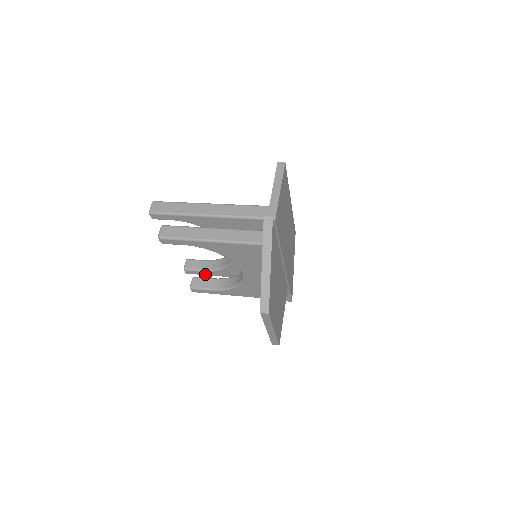
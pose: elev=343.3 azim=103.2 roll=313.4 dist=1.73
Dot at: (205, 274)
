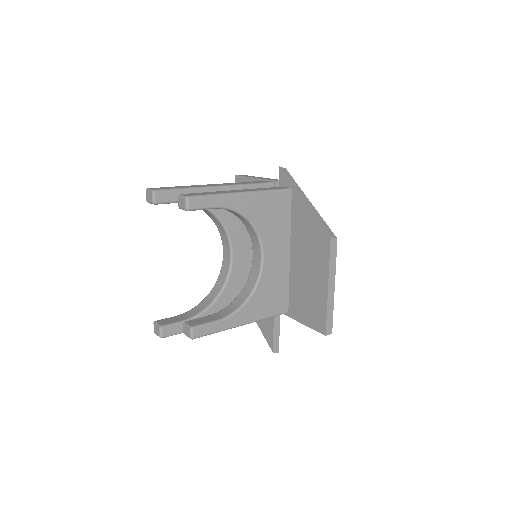
Dot at: occluded
